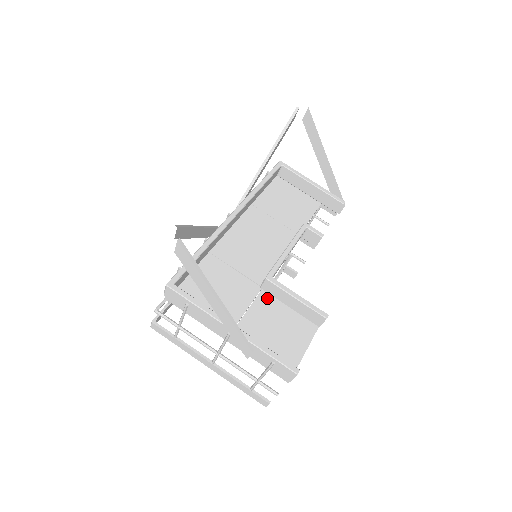
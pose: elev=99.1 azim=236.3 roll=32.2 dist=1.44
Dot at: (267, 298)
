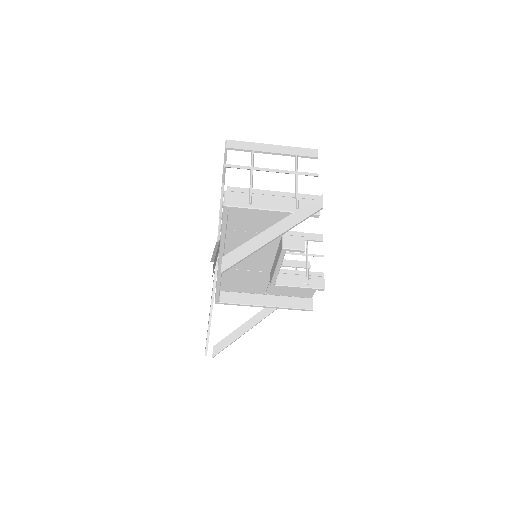
Dot at: occluded
